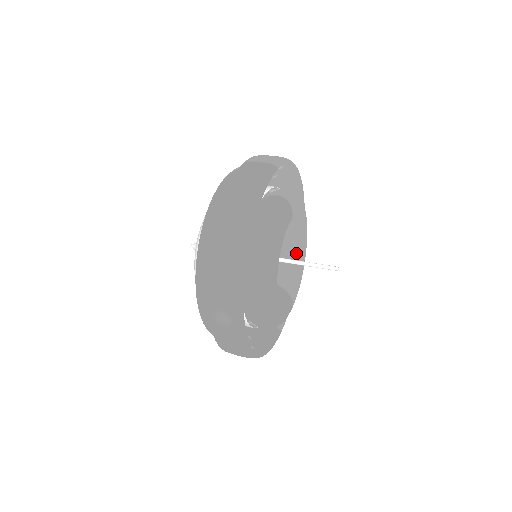
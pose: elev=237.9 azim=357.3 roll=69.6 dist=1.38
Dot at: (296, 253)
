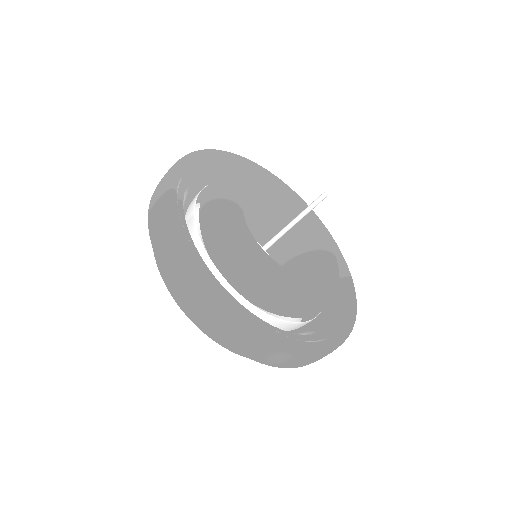
Dot at: (285, 210)
